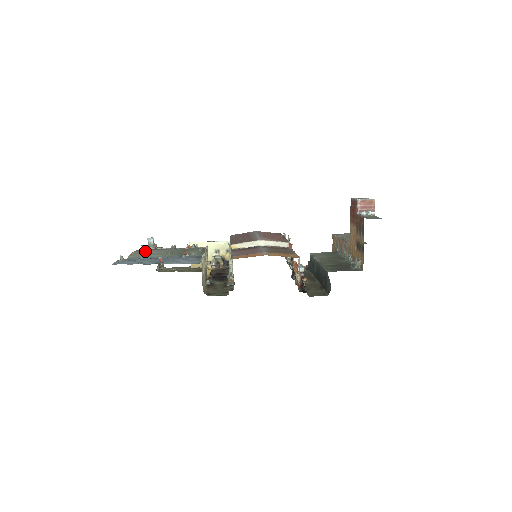
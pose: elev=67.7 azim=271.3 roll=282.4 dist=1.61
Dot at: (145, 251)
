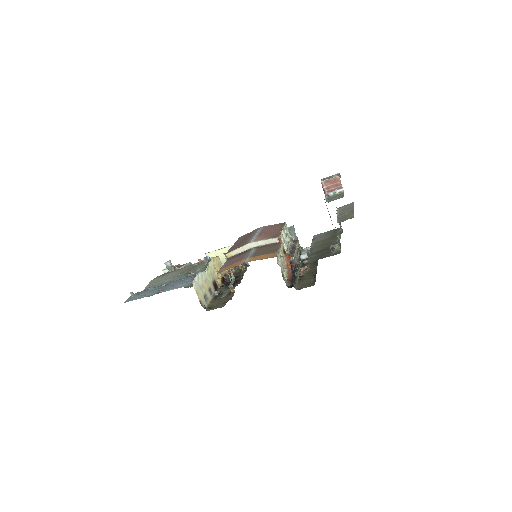
Dot at: (161, 277)
